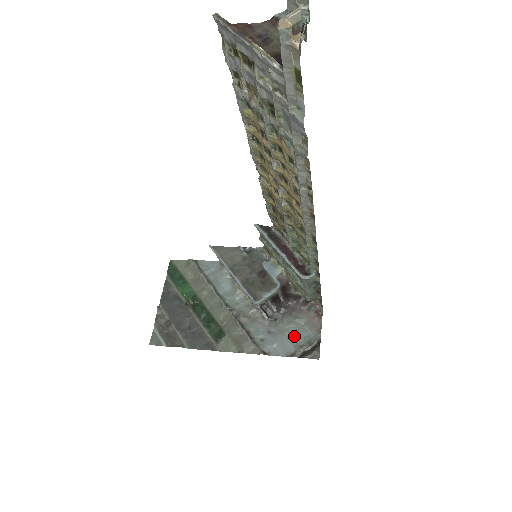
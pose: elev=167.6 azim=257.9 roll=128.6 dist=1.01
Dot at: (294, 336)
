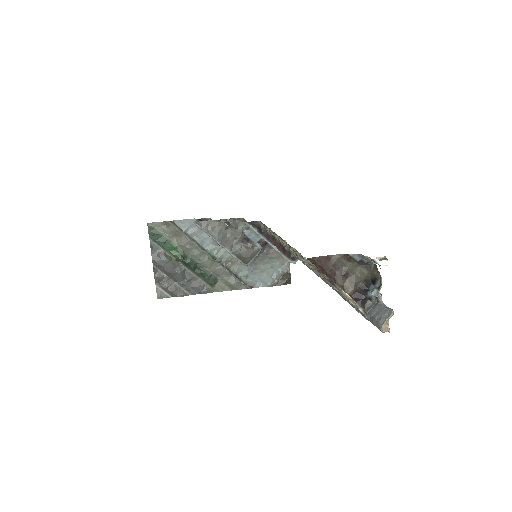
Dot at: (270, 270)
